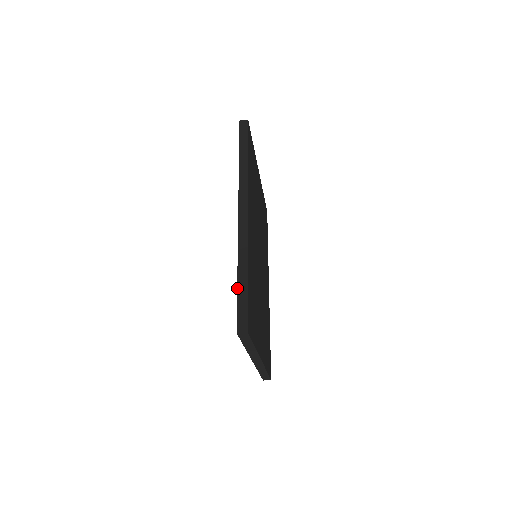
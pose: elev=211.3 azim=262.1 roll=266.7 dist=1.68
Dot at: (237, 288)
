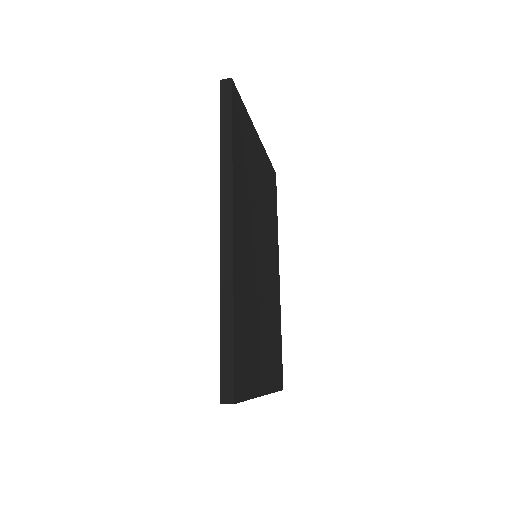
Dot at: (220, 339)
